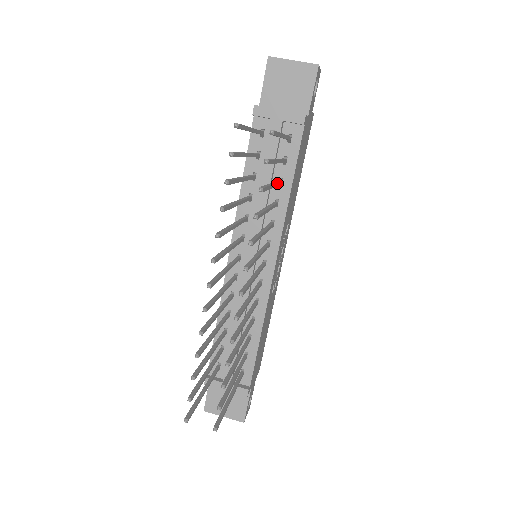
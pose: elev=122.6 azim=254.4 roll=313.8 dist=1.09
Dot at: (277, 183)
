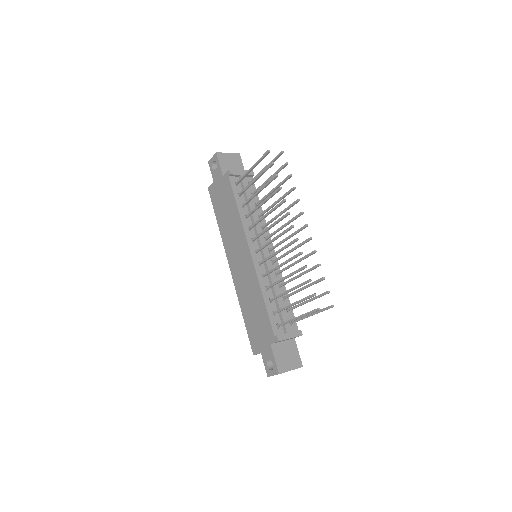
Dot at: (267, 196)
